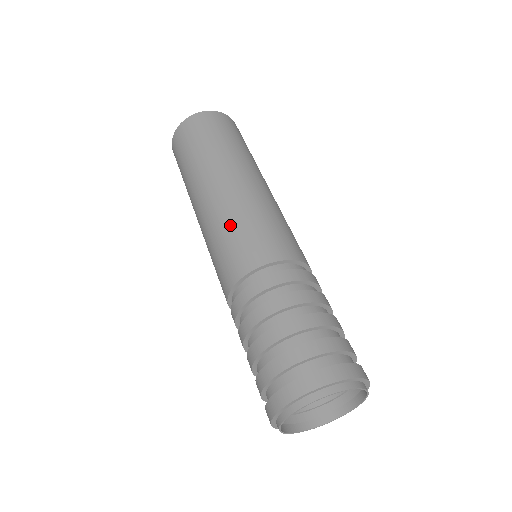
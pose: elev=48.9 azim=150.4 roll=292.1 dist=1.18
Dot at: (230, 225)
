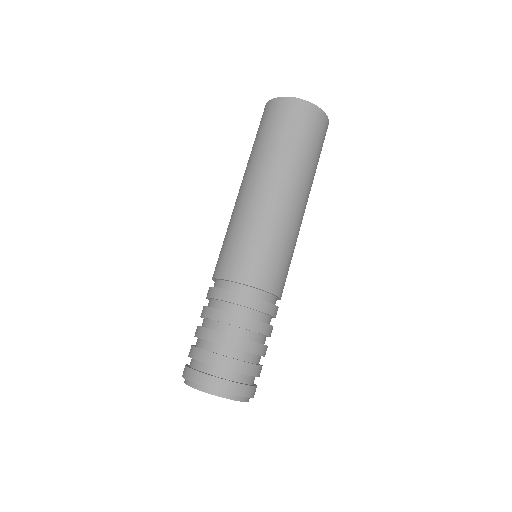
Dot at: (241, 232)
